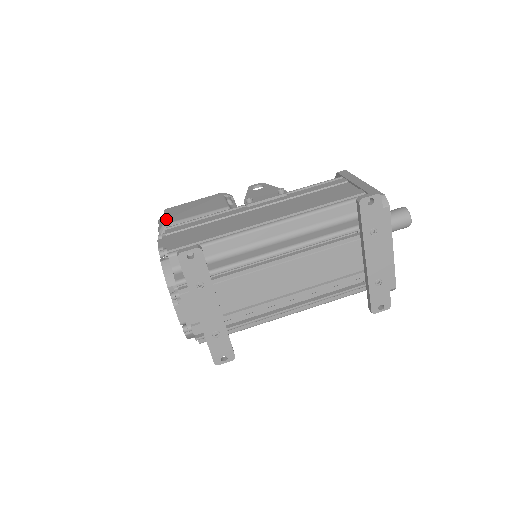
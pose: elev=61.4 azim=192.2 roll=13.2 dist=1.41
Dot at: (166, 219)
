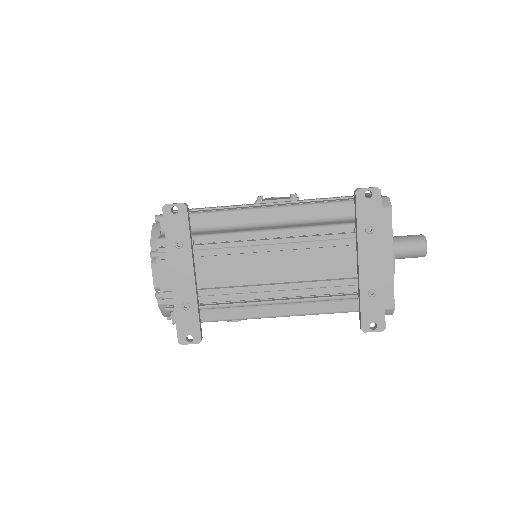
Dot at: occluded
